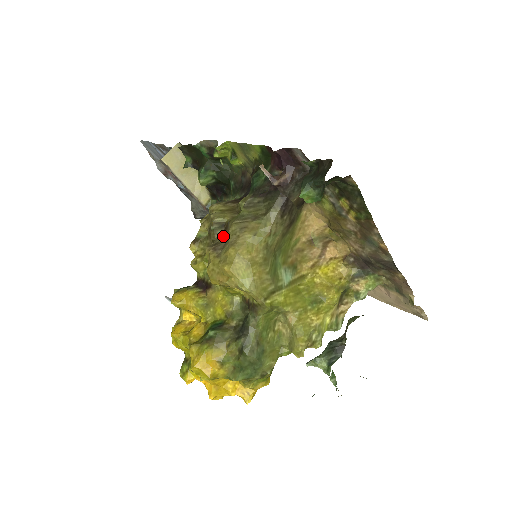
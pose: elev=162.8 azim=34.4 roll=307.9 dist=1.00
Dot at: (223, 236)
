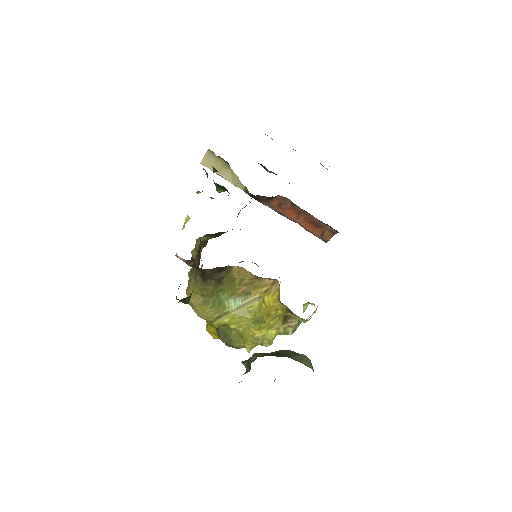
Dot at: occluded
